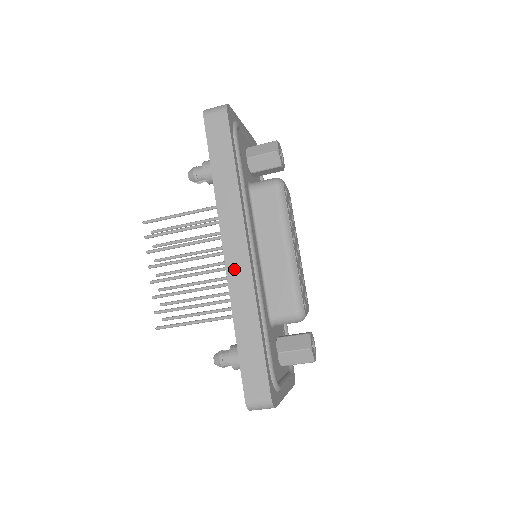
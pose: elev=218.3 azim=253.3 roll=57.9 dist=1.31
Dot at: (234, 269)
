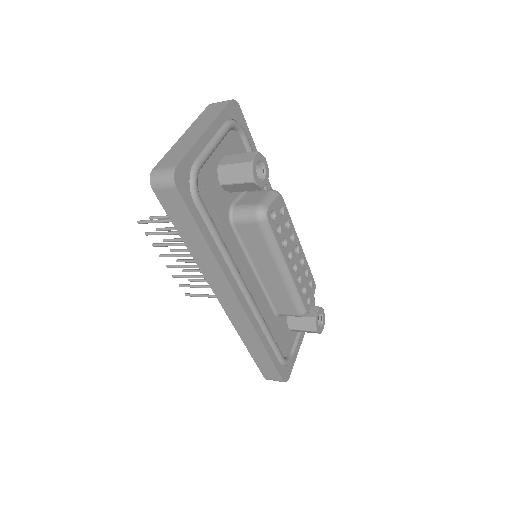
Dot at: (232, 313)
